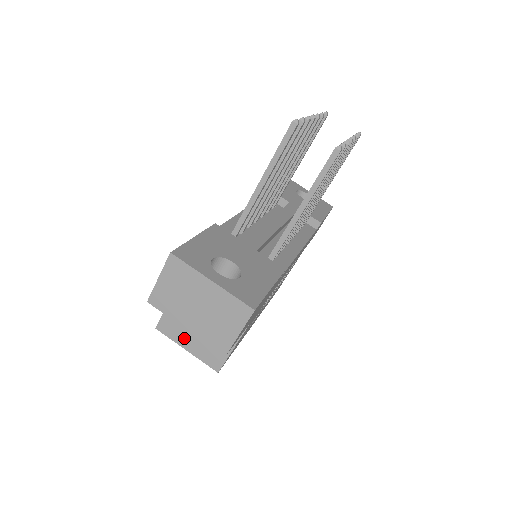
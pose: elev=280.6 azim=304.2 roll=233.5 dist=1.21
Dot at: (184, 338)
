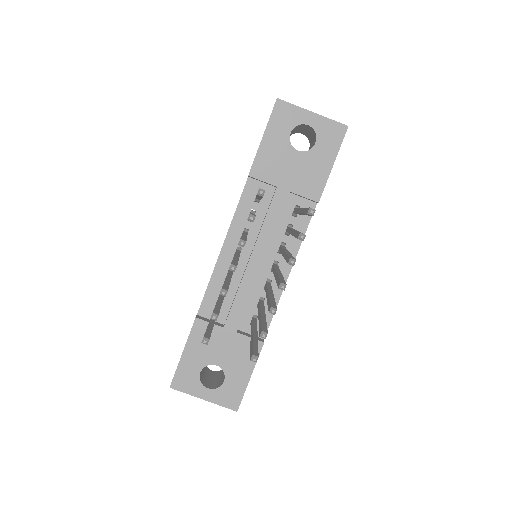
Dot at: occluded
